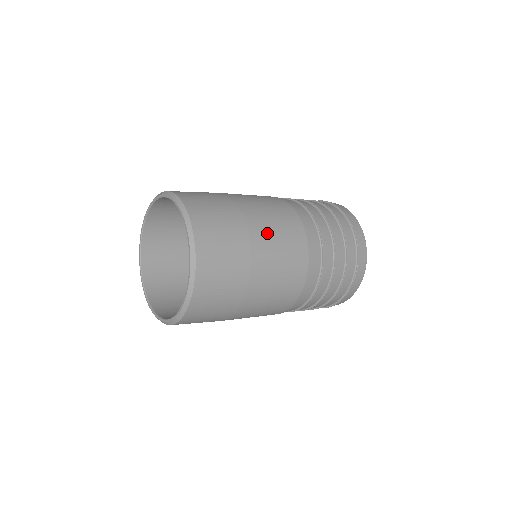
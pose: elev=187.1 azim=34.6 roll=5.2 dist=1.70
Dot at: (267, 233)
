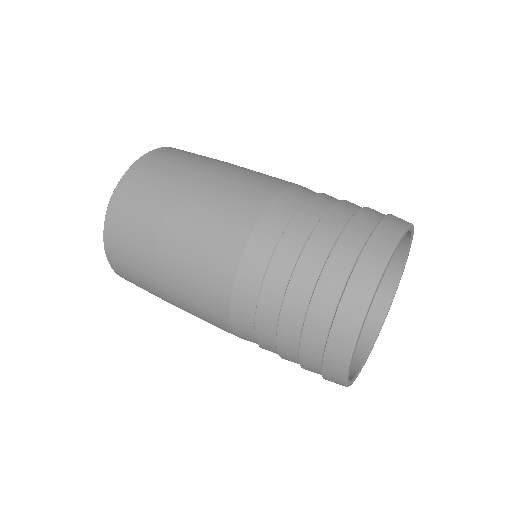
Dot at: (211, 187)
